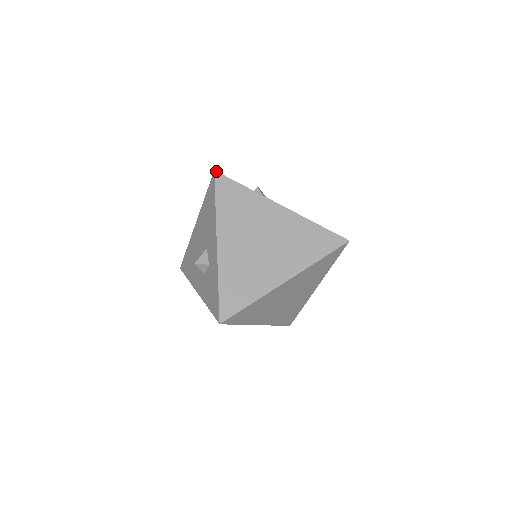
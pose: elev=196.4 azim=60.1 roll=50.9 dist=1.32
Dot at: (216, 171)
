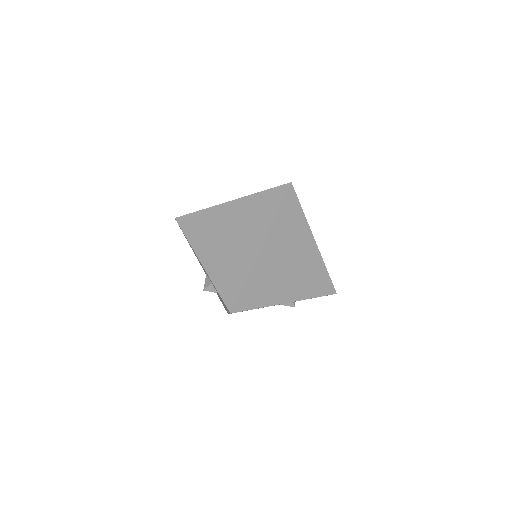
Dot at: (176, 218)
